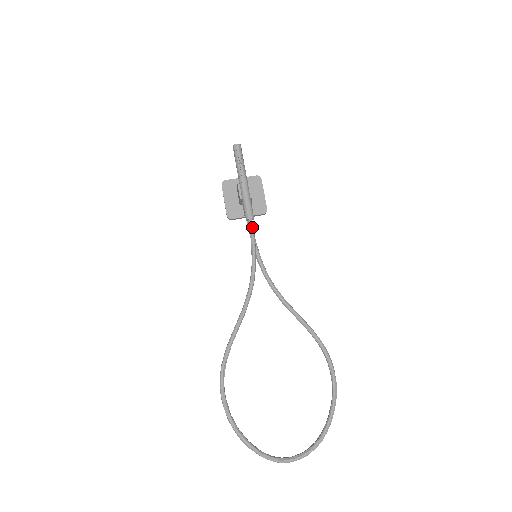
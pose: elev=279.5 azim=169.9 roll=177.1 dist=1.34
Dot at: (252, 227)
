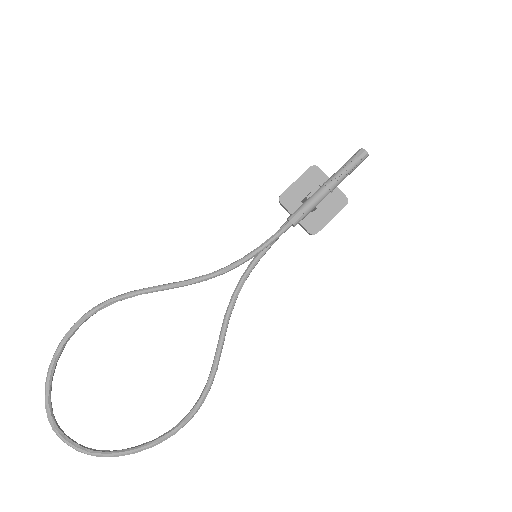
Dot at: (284, 231)
